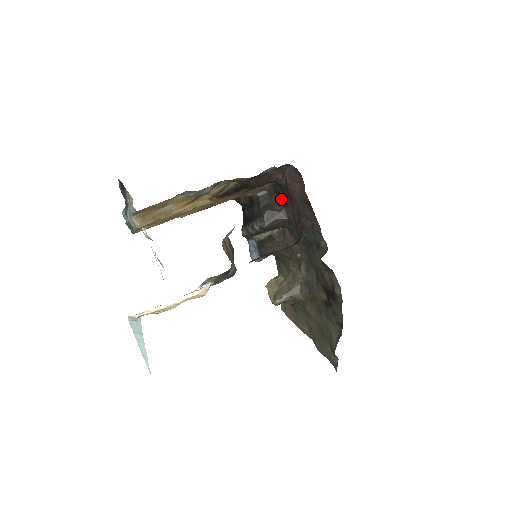
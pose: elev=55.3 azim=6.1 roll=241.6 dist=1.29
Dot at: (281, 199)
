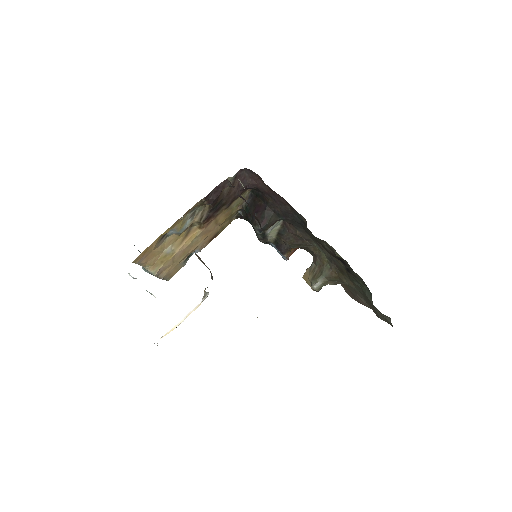
Dot at: (262, 199)
